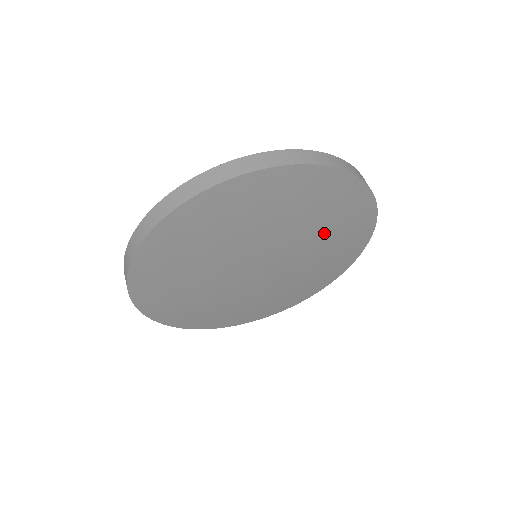
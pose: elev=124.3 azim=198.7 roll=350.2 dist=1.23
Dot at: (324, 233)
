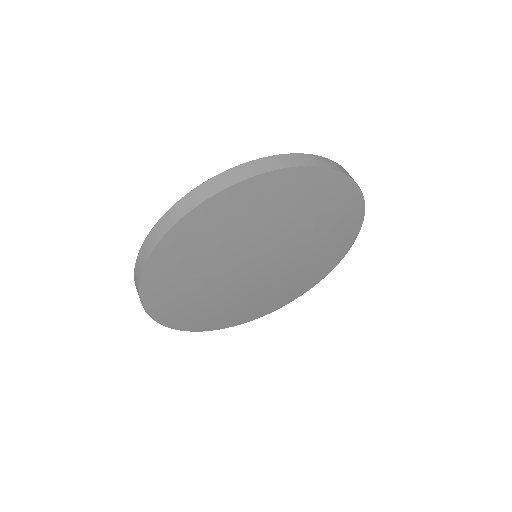
Dot at: (319, 232)
